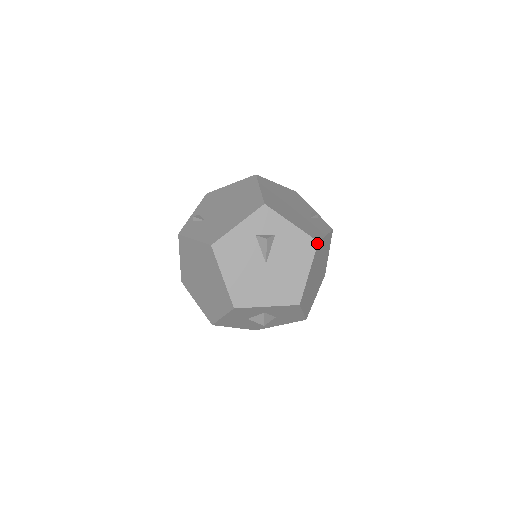
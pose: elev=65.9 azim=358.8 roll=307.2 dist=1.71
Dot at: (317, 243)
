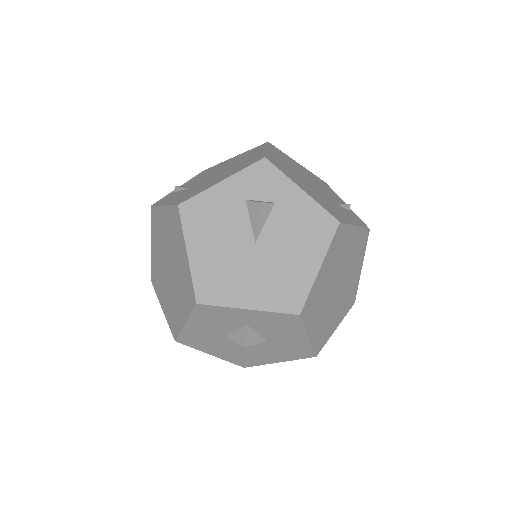
Dot at: (338, 224)
